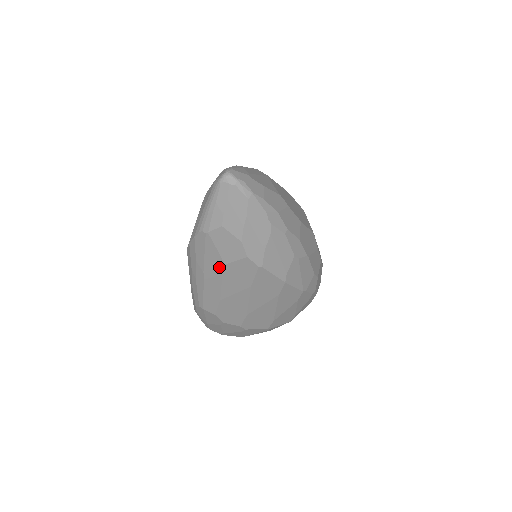
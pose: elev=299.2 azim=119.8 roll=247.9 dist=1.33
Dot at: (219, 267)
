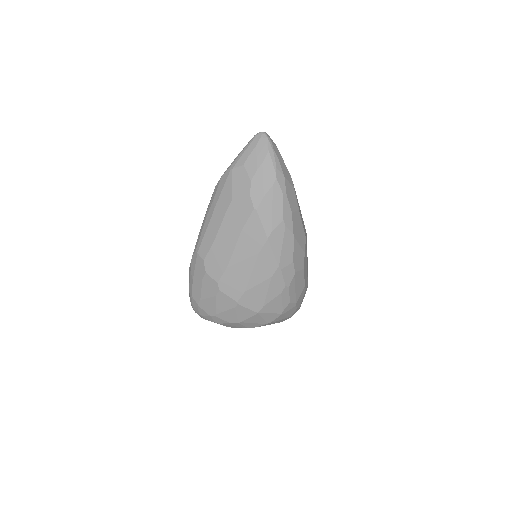
Dot at: (227, 203)
